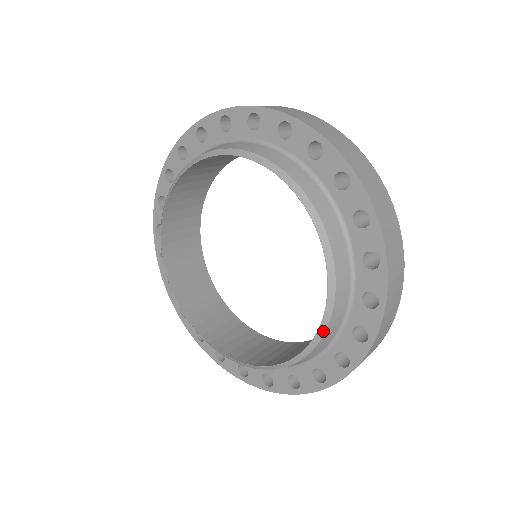
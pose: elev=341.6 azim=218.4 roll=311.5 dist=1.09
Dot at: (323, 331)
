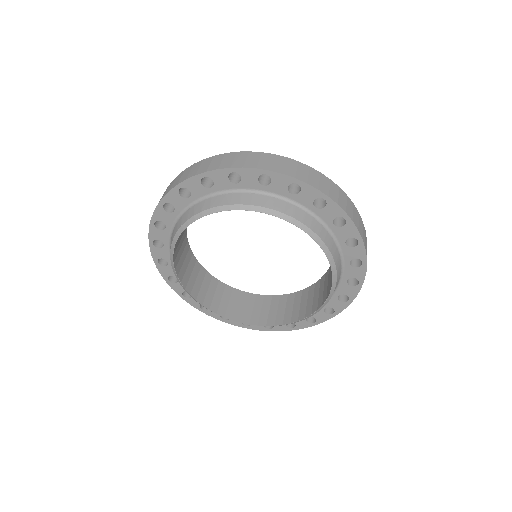
Dot at: occluded
